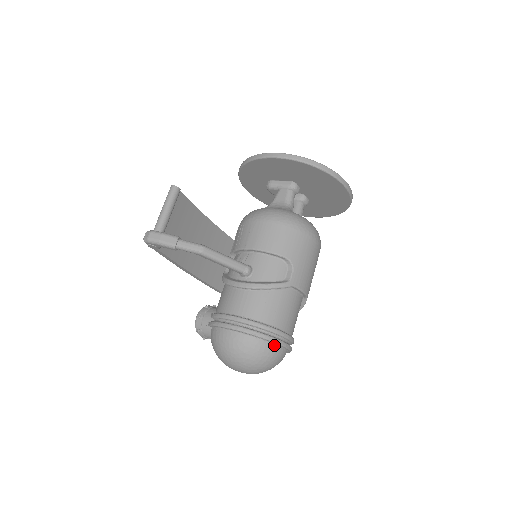
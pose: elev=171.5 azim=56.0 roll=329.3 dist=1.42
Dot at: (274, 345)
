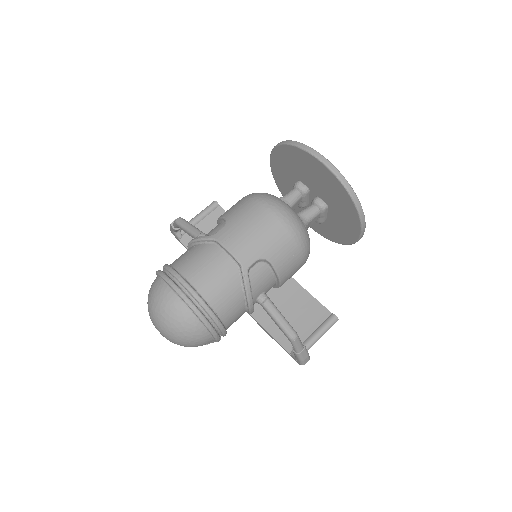
Dot at: (168, 286)
